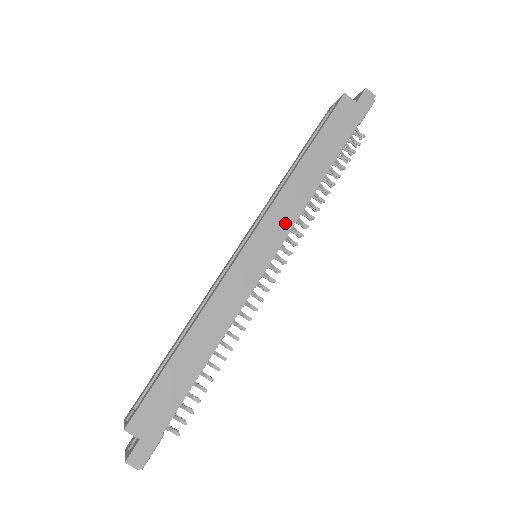
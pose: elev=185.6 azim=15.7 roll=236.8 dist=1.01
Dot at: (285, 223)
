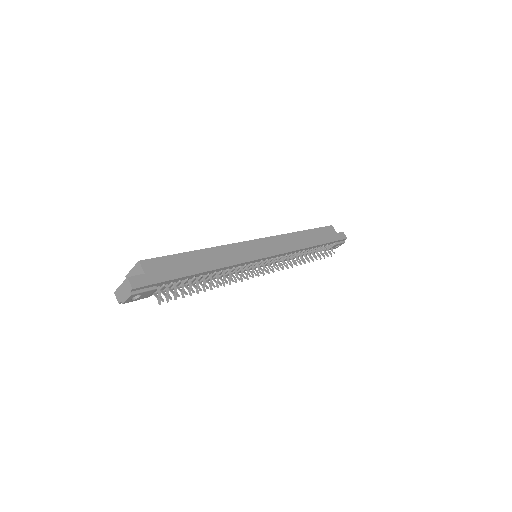
Dot at: (282, 248)
